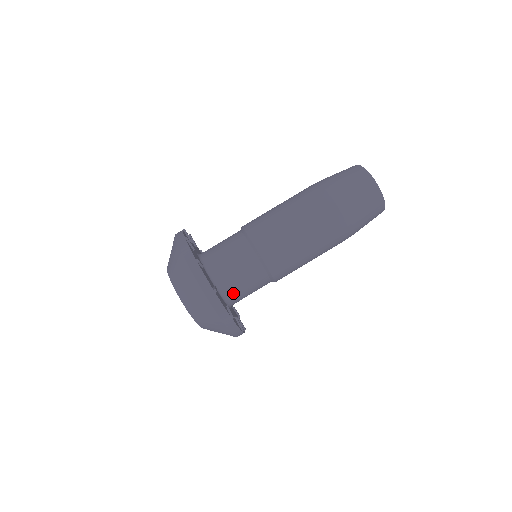
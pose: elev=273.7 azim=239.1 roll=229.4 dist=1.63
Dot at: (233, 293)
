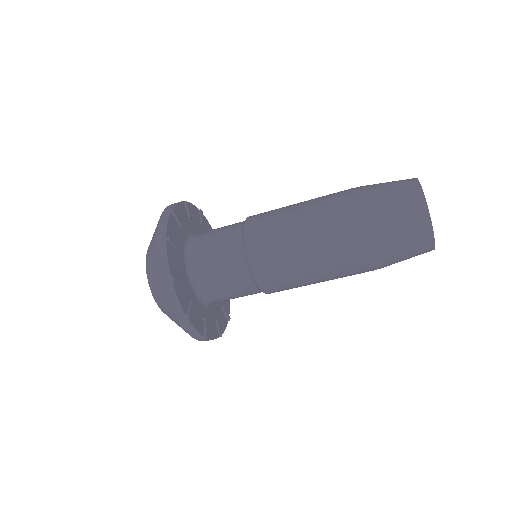
Dot at: (209, 290)
